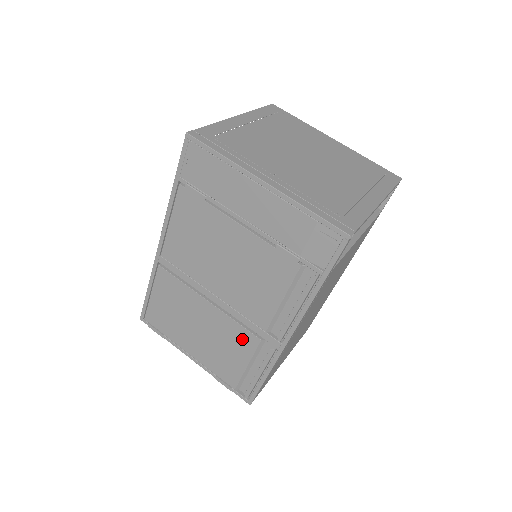
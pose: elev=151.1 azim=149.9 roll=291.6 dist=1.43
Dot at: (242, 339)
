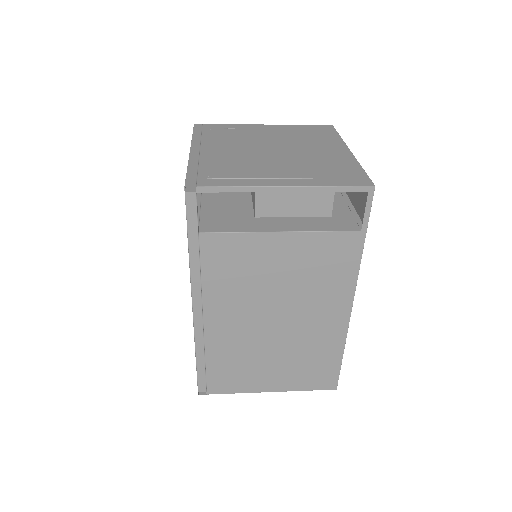
Dot at: occluded
